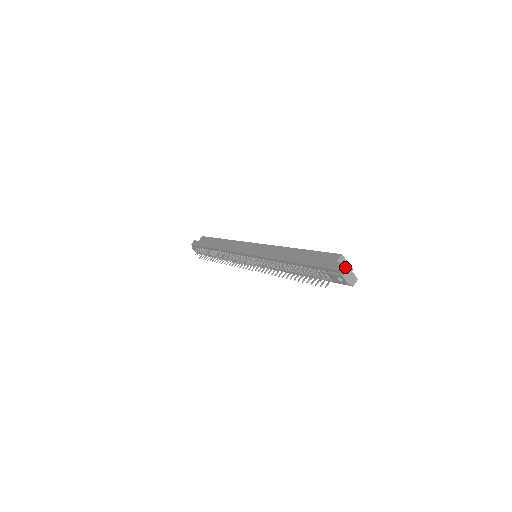
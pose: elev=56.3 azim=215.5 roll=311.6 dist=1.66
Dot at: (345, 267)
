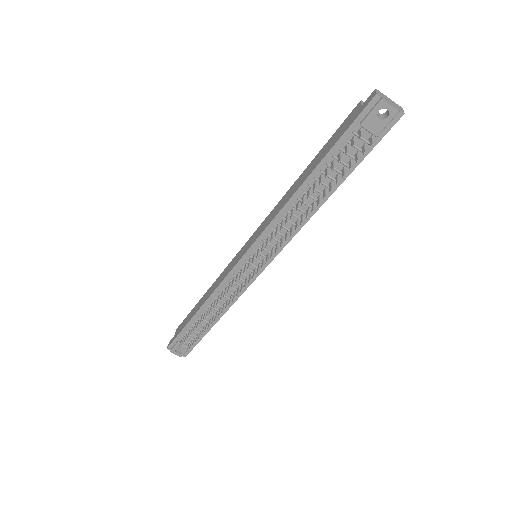
Dot at: (377, 92)
